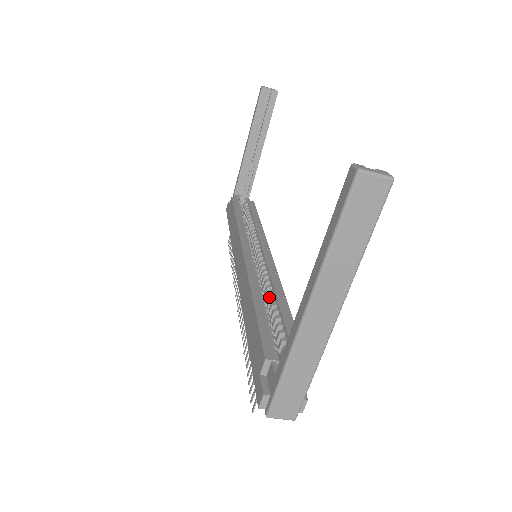
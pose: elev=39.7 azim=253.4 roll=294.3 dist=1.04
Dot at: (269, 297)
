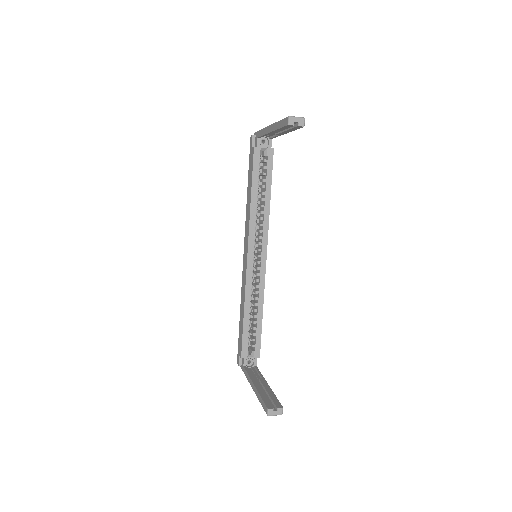
Dot at: (254, 303)
